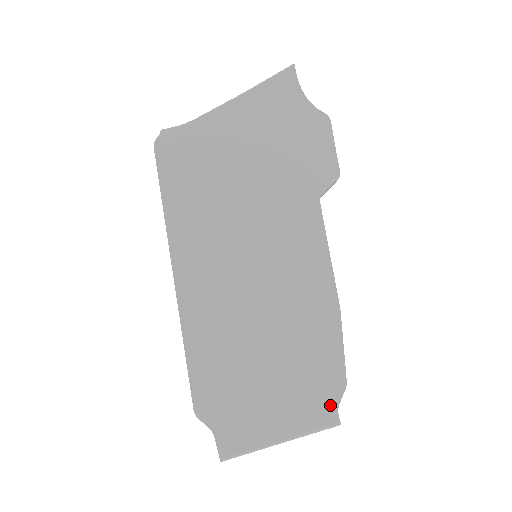
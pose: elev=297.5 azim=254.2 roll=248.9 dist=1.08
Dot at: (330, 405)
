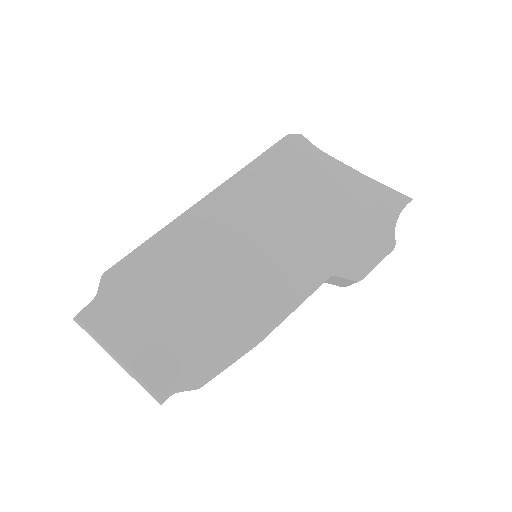
Dot at: (174, 384)
